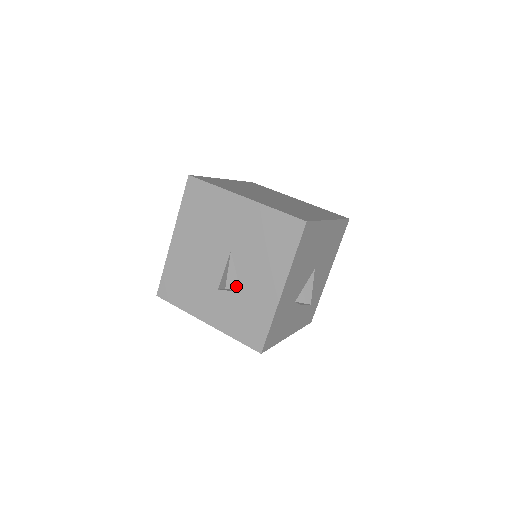
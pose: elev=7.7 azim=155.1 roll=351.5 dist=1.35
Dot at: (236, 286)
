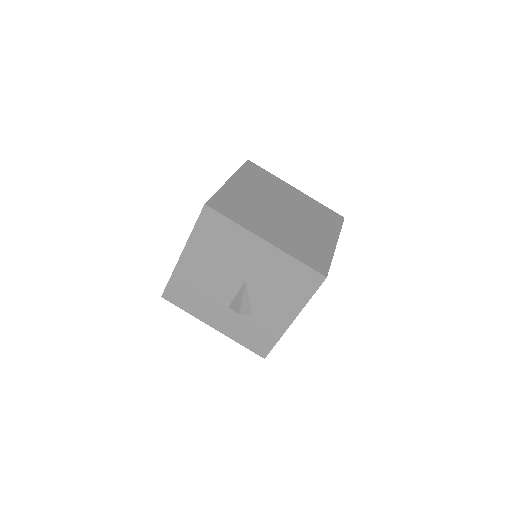
Dot at: (248, 310)
